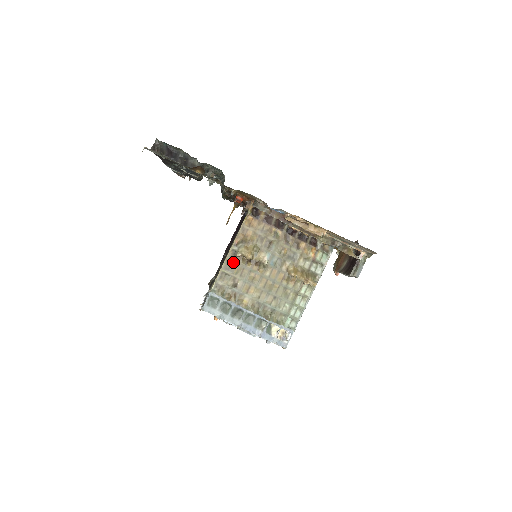
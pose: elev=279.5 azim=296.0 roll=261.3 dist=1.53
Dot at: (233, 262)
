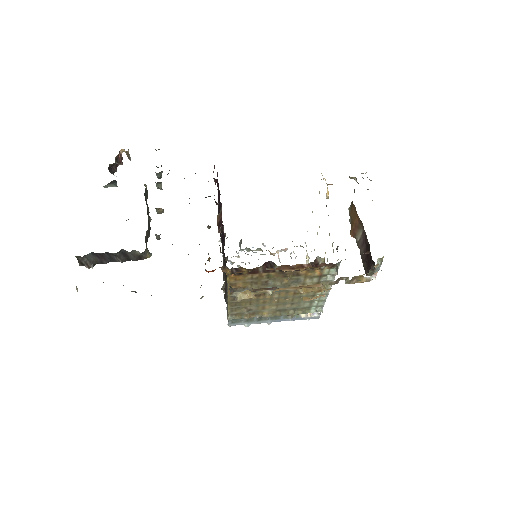
Dot at: (237, 301)
